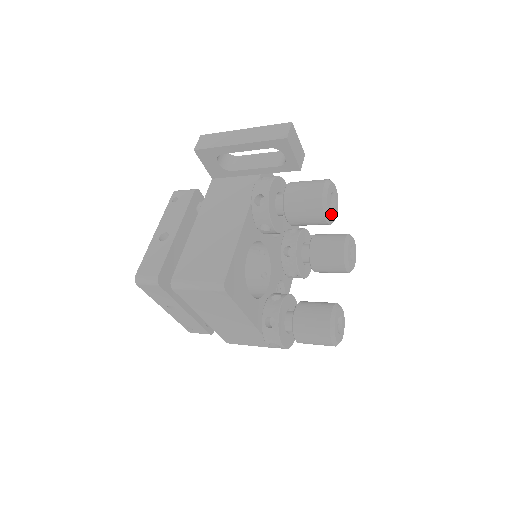
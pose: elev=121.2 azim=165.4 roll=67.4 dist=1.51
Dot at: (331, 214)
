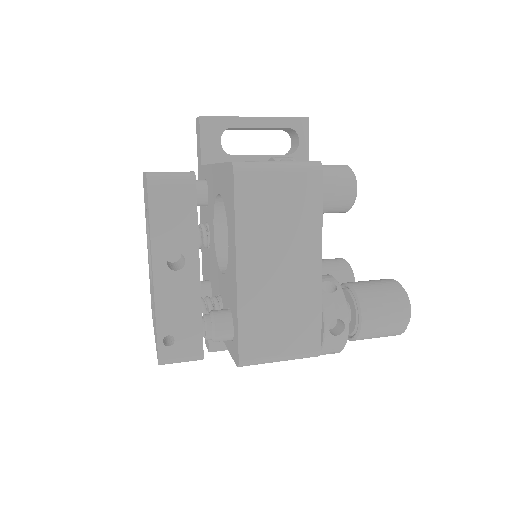
Dot at: occluded
